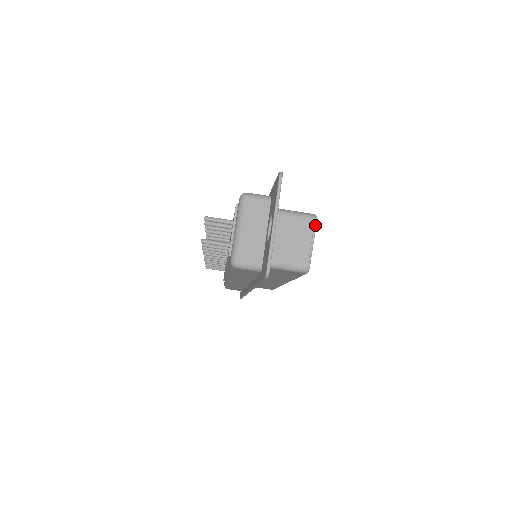
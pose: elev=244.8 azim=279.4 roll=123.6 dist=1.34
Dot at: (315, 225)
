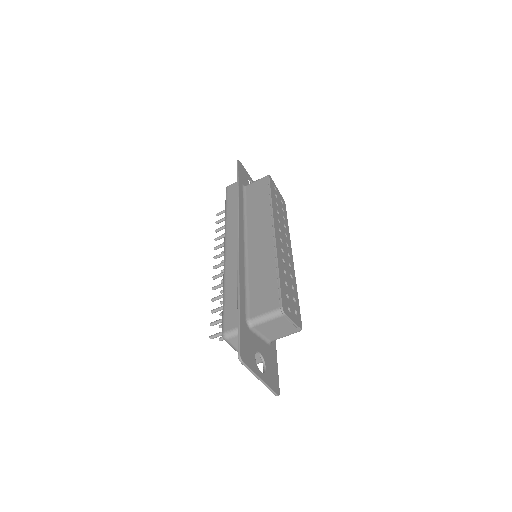
Dot at: (286, 317)
